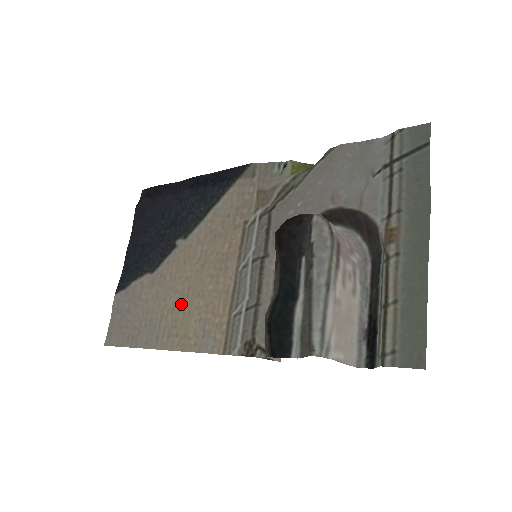
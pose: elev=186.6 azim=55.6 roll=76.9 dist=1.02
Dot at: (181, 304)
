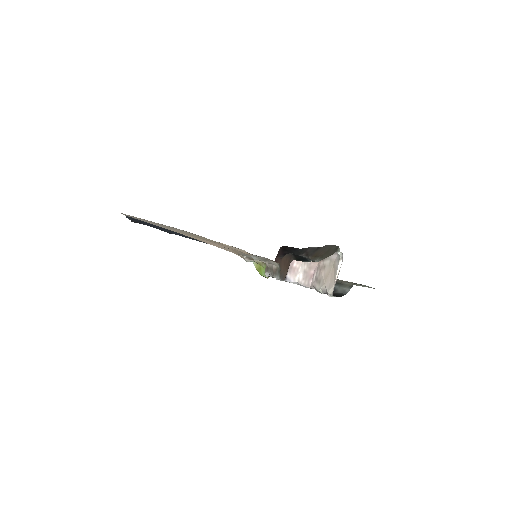
Dot at: occluded
